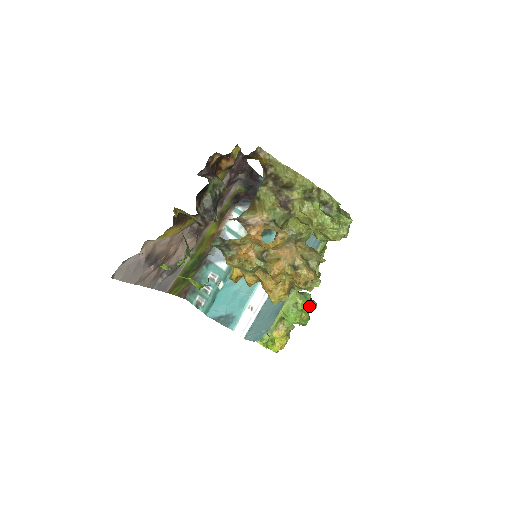
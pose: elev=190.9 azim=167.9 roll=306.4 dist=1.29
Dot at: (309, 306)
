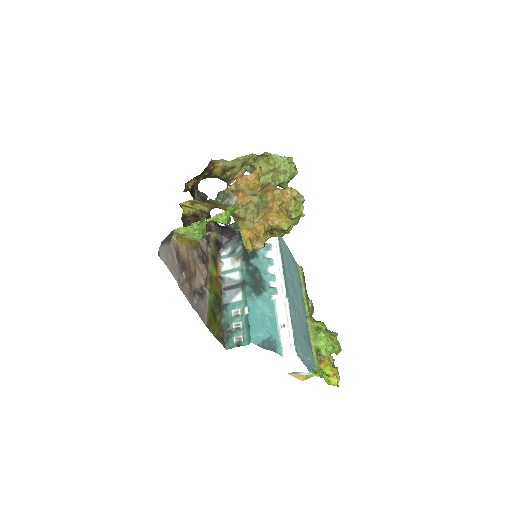
Dot at: occluded
